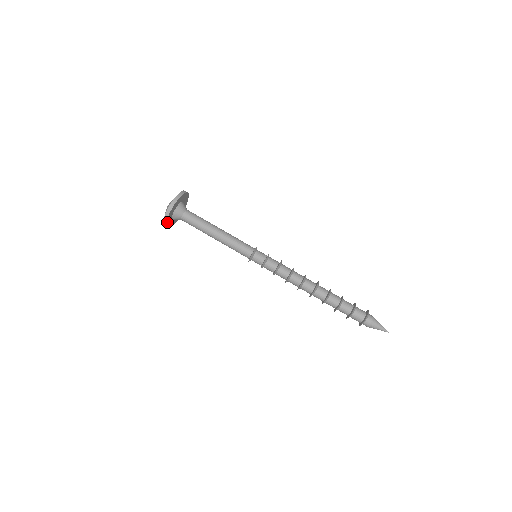
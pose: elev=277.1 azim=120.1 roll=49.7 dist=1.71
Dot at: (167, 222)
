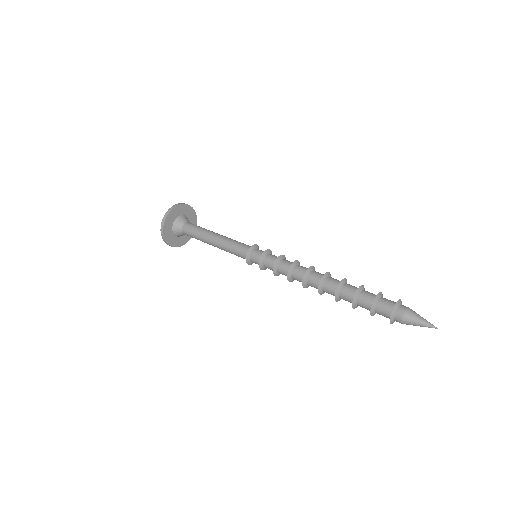
Dot at: (169, 216)
